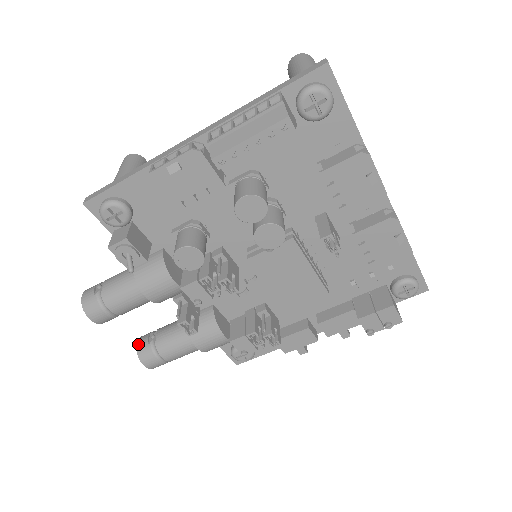
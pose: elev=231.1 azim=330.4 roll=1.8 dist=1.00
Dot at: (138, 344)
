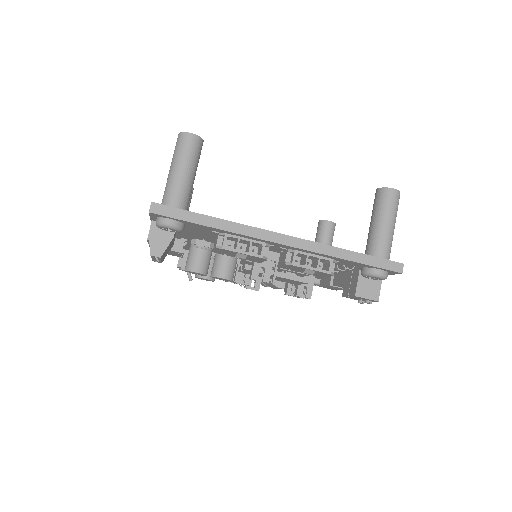
Dot at: occluded
